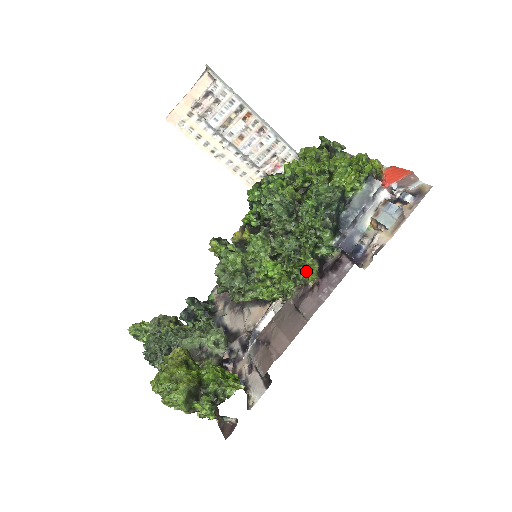
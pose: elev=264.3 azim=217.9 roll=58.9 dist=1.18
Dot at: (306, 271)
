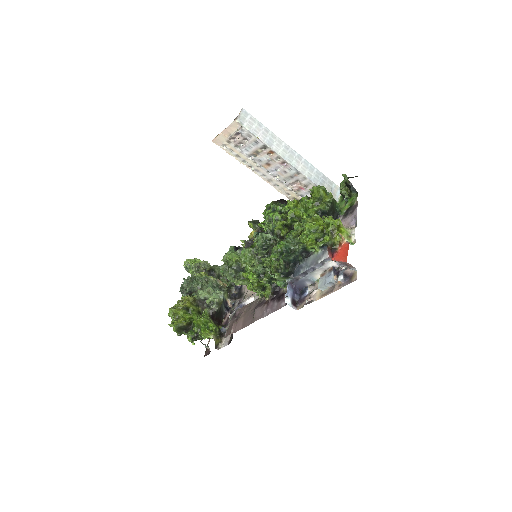
Dot at: (265, 290)
